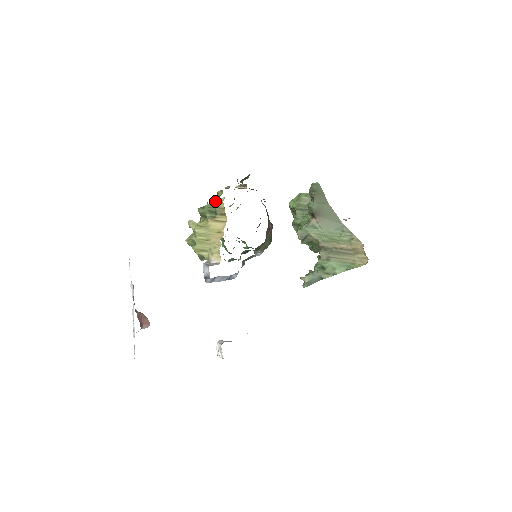
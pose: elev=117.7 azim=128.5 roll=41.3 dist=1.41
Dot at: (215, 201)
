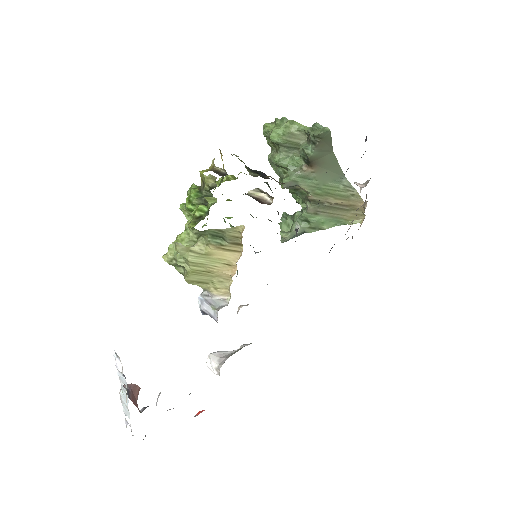
Dot at: (226, 228)
